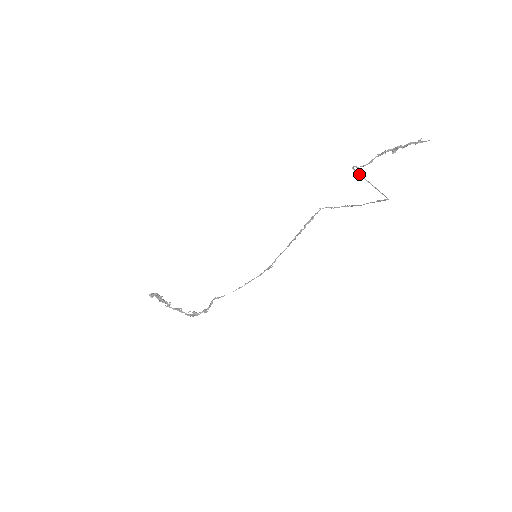
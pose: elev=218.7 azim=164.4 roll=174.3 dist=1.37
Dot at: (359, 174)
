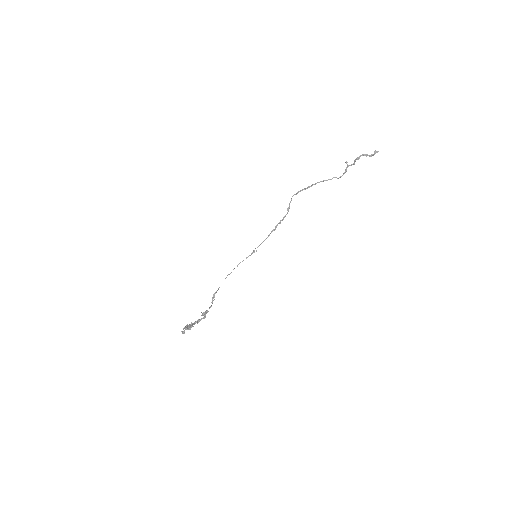
Dot at: occluded
